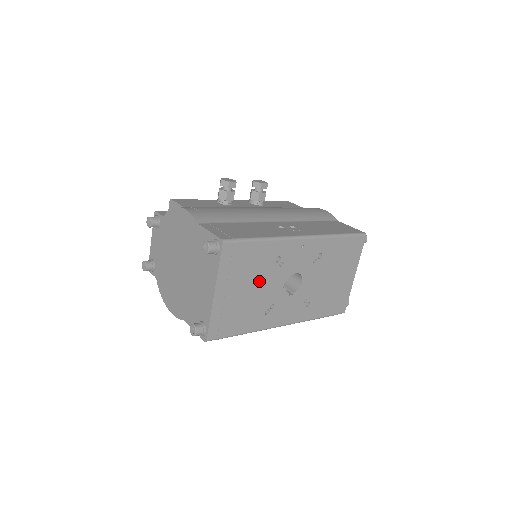
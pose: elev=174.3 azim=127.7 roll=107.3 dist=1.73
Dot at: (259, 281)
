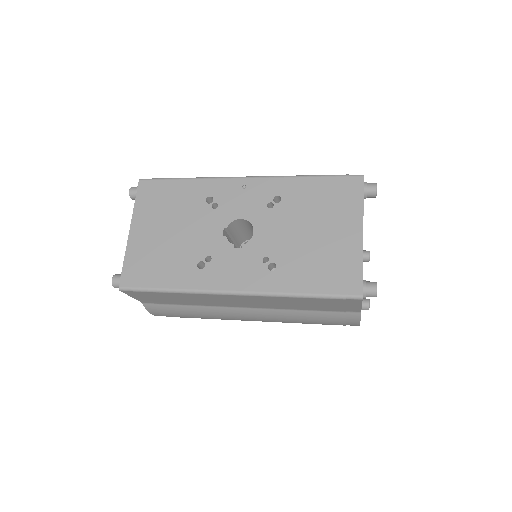
Dot at: (185, 224)
